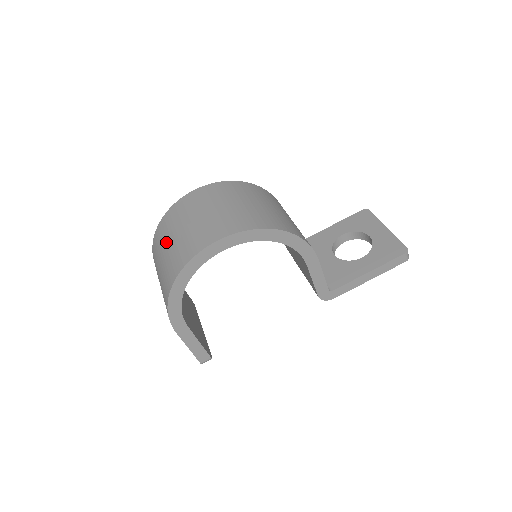
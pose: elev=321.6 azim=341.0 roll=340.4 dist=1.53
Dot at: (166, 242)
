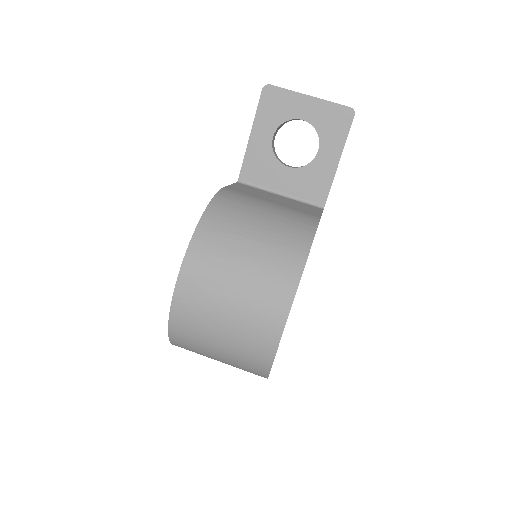
Dot at: (210, 351)
